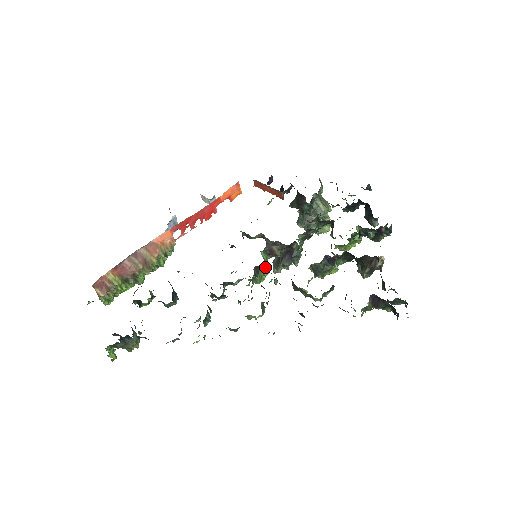
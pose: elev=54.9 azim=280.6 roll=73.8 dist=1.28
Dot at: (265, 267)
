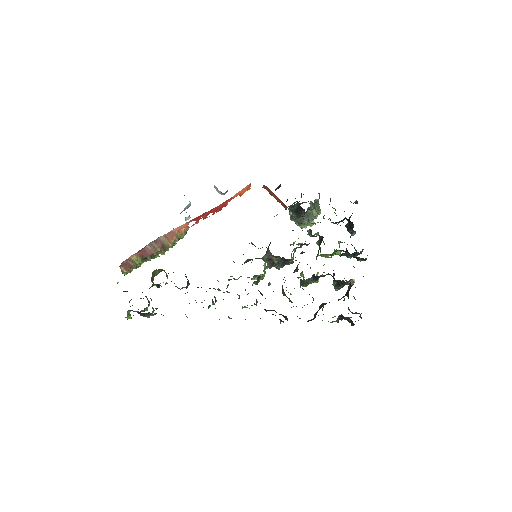
Dot at: occluded
